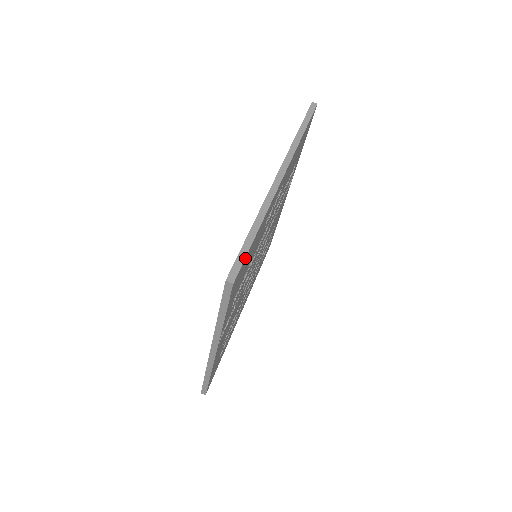
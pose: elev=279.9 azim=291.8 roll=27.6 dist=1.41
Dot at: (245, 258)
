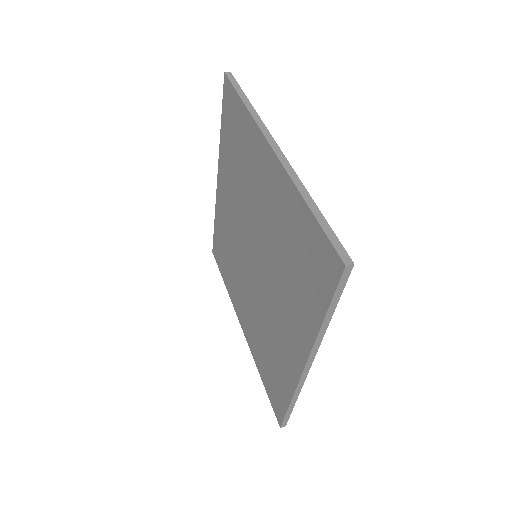
Dot at: (334, 236)
